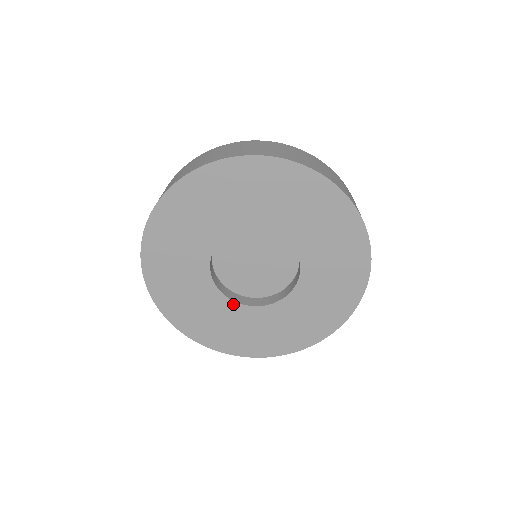
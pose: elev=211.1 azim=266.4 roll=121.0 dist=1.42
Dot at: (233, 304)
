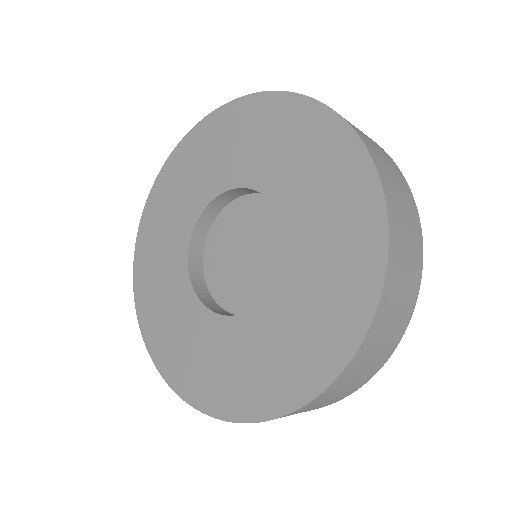
Dot at: (207, 313)
